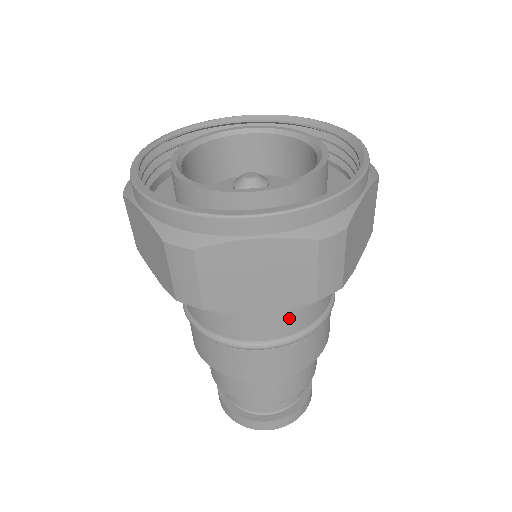
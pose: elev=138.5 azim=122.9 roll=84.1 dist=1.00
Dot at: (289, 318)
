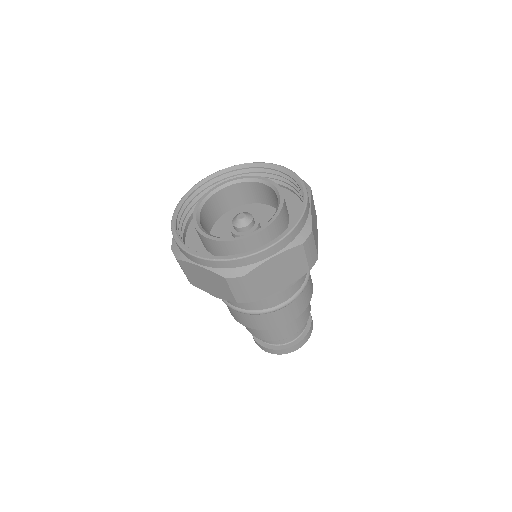
Dot at: occluded
